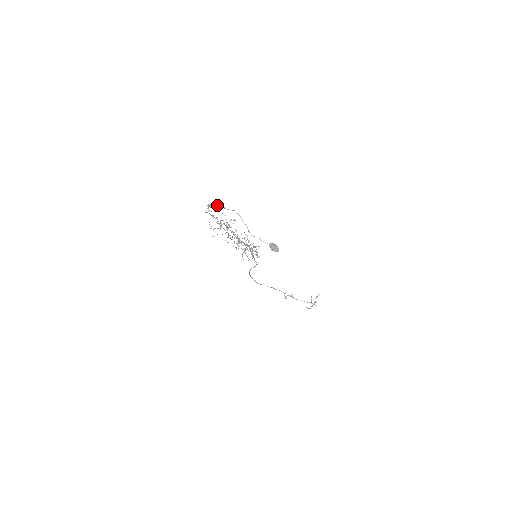
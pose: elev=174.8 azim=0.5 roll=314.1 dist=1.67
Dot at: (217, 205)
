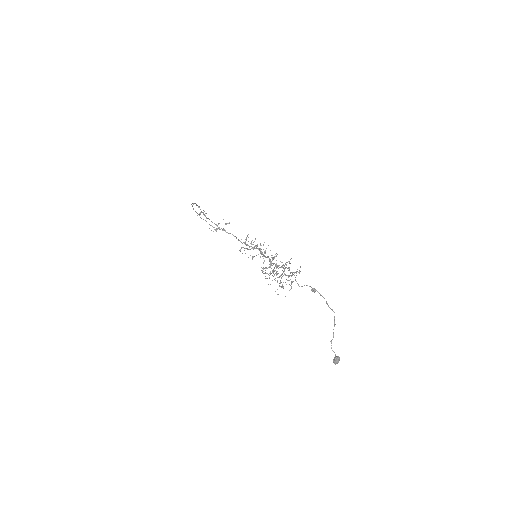
Dot at: occluded
